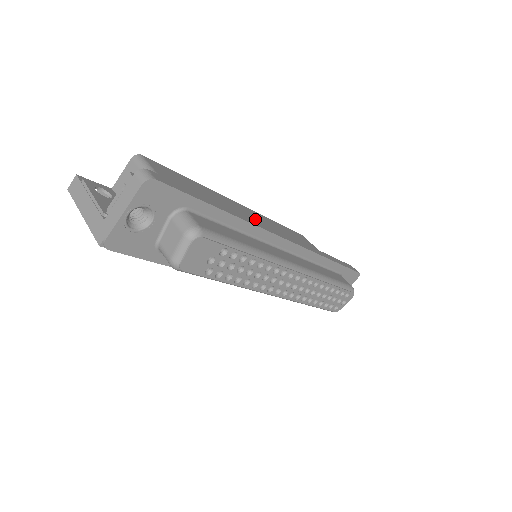
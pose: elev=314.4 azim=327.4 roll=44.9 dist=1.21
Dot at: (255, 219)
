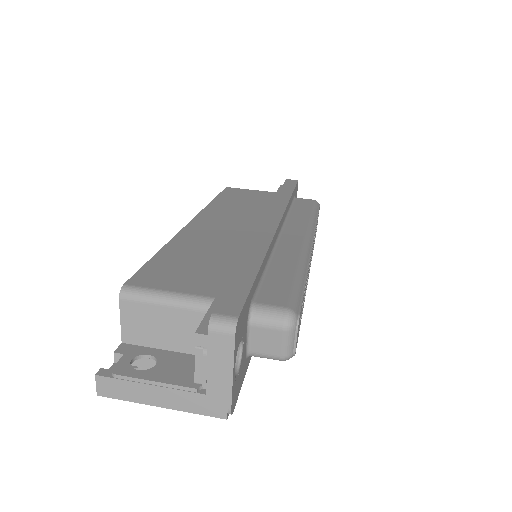
Dot at: (223, 224)
